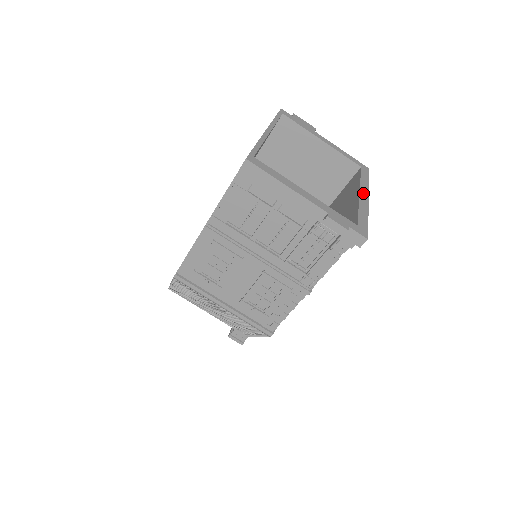
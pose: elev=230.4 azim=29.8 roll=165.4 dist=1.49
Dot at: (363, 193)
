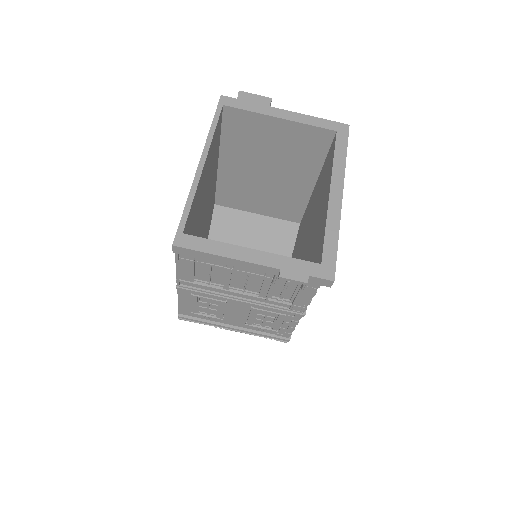
Dot at: (335, 189)
